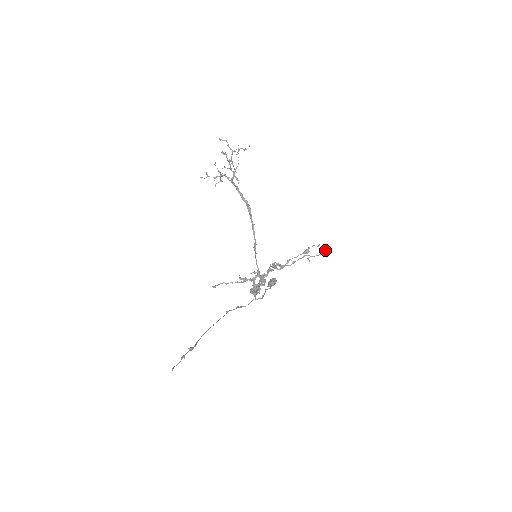
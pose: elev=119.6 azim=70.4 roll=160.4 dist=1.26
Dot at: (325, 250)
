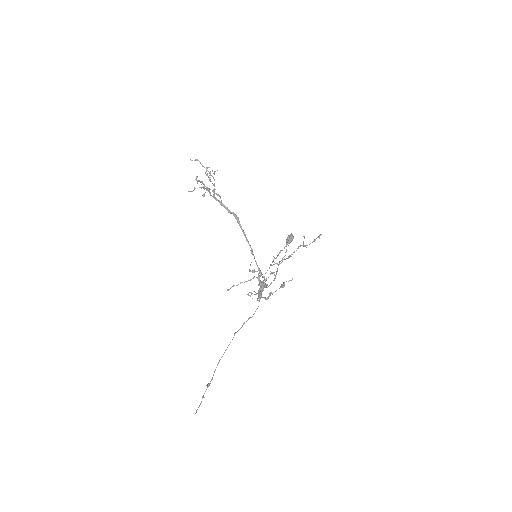
Dot at: occluded
